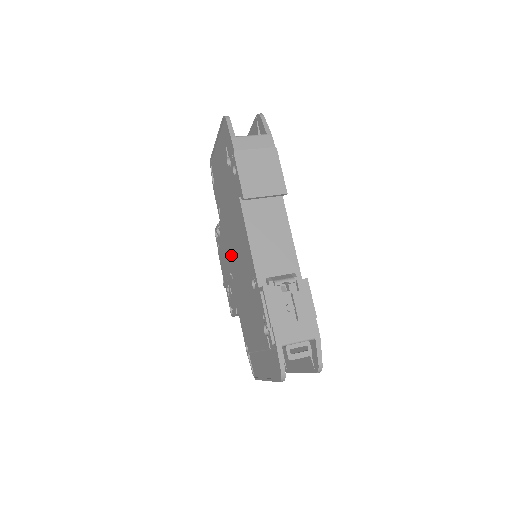
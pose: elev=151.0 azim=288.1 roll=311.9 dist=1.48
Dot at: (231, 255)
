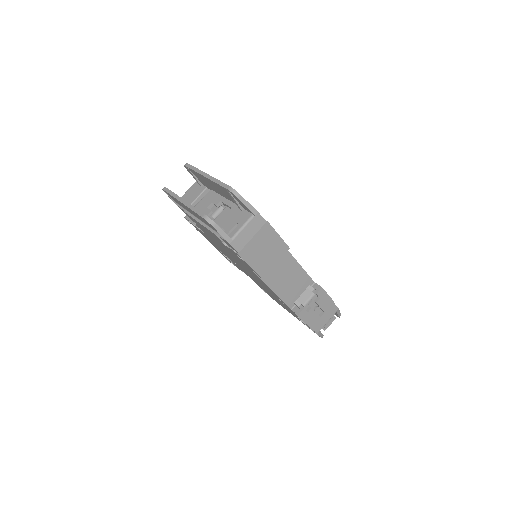
Dot at: (231, 258)
